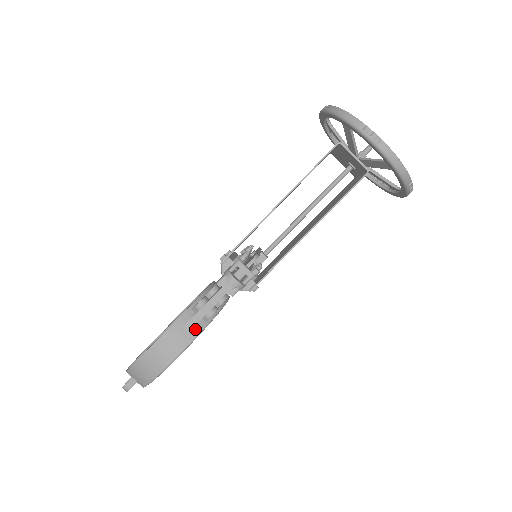
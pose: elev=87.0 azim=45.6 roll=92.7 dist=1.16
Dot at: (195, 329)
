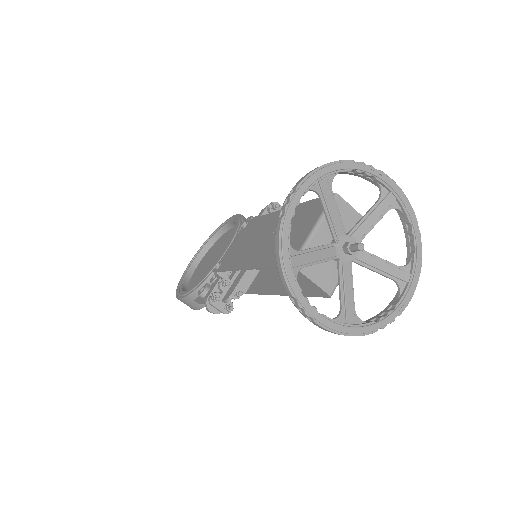
Dot at: occluded
